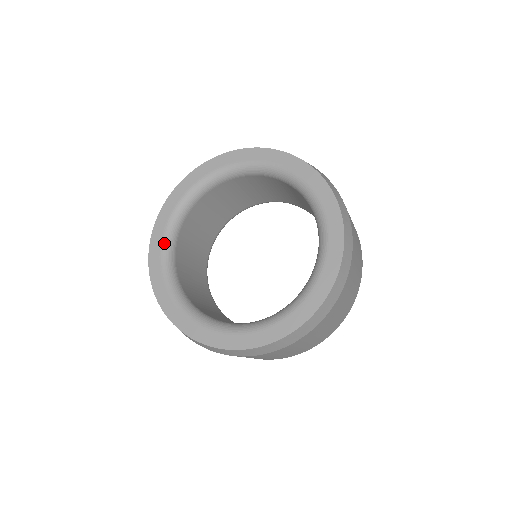
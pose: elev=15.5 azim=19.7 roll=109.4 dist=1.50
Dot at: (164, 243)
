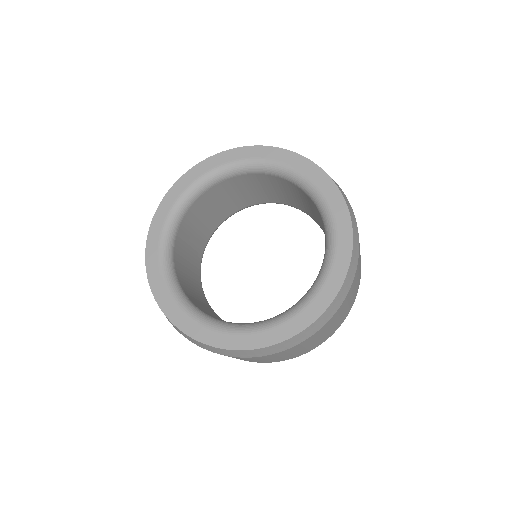
Dot at: (173, 210)
